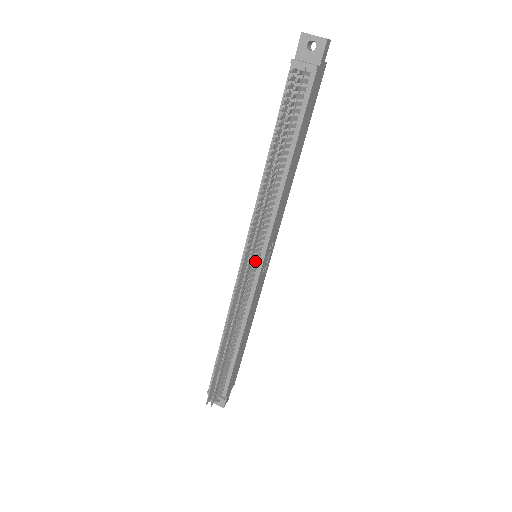
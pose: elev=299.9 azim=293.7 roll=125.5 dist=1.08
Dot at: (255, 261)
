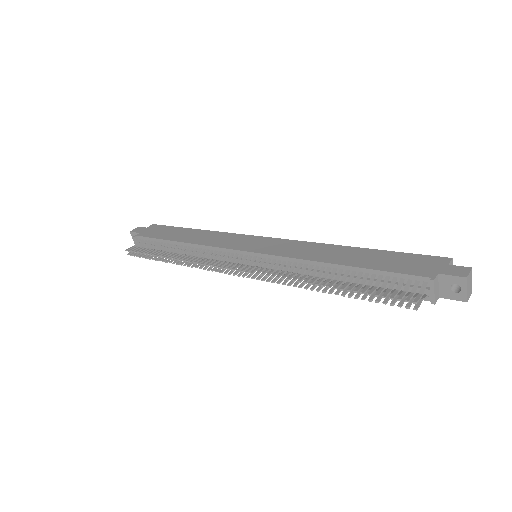
Dot at: occluded
